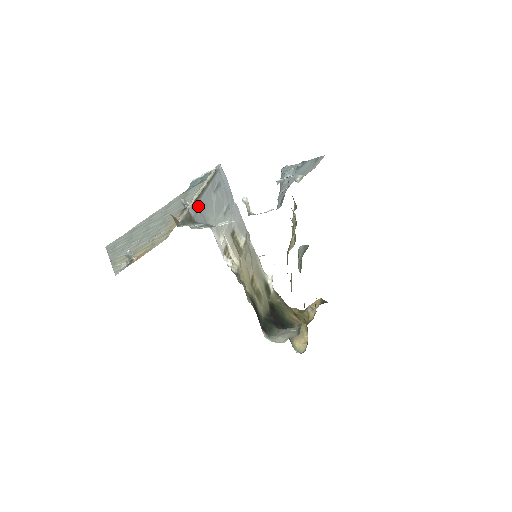
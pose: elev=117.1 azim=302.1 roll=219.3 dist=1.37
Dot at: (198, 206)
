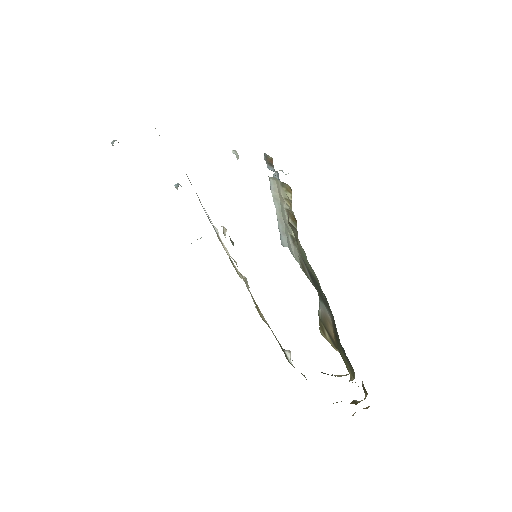
Dot at: occluded
